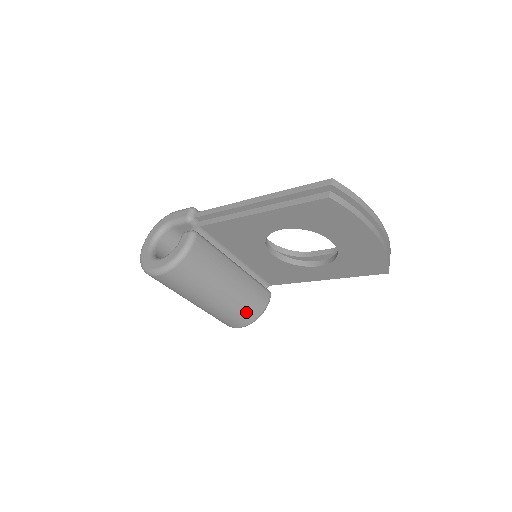
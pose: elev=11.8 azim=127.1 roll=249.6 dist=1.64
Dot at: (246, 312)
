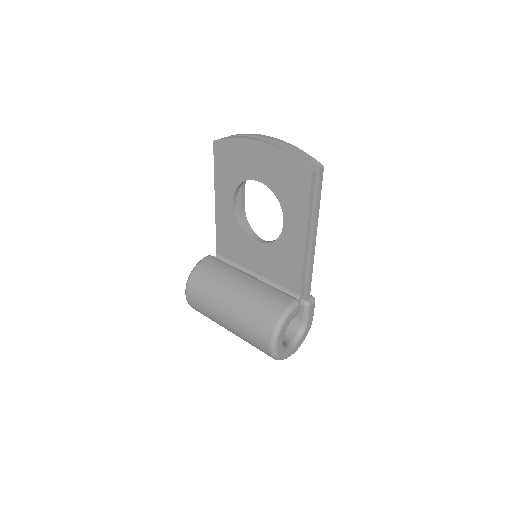
Dot at: (263, 315)
